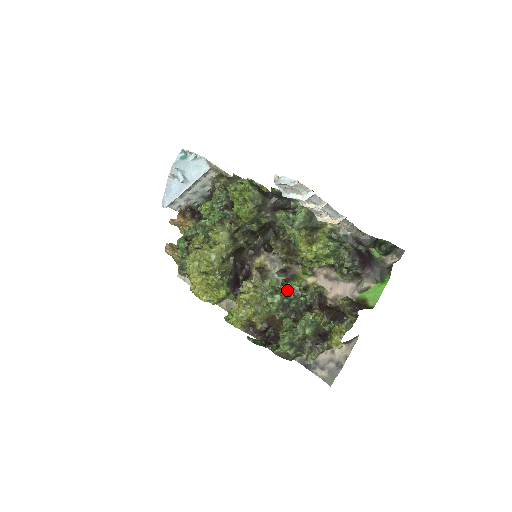
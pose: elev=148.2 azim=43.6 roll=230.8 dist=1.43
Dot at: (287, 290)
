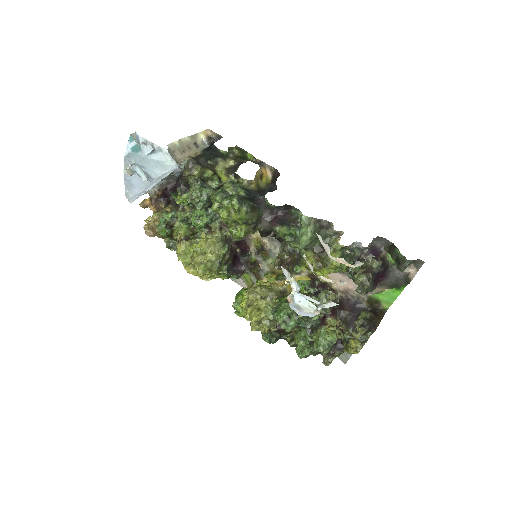
Dot at: occluded
